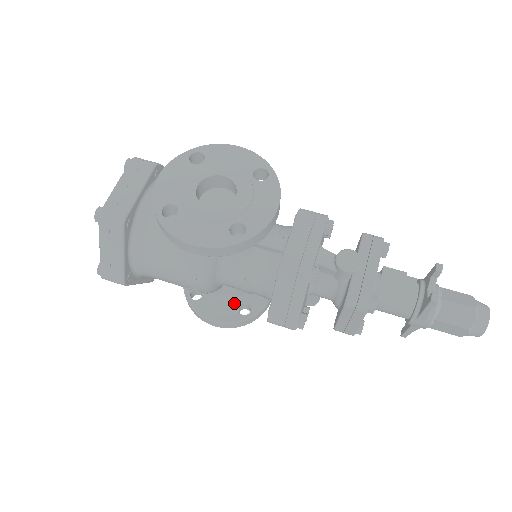
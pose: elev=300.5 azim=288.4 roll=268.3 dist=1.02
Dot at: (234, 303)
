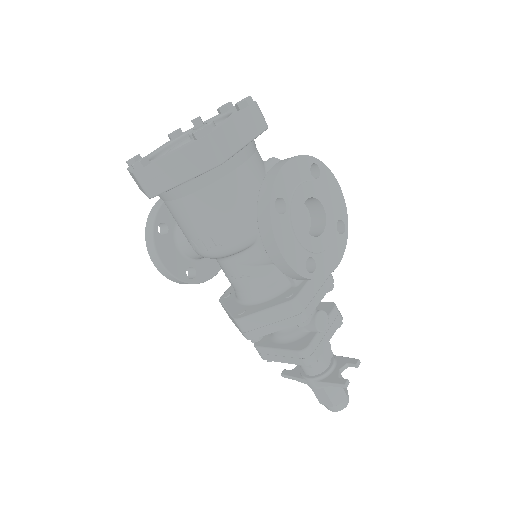
Dot at: (187, 261)
